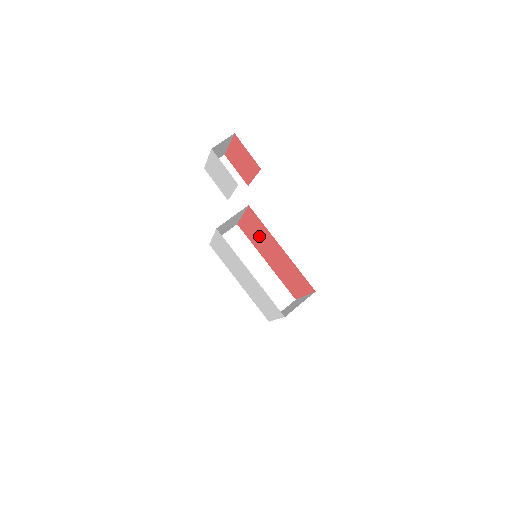
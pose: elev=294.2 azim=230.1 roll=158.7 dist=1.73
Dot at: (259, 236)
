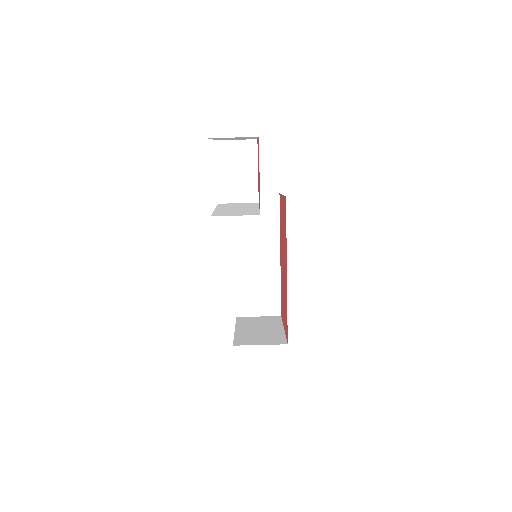
Dot at: occluded
